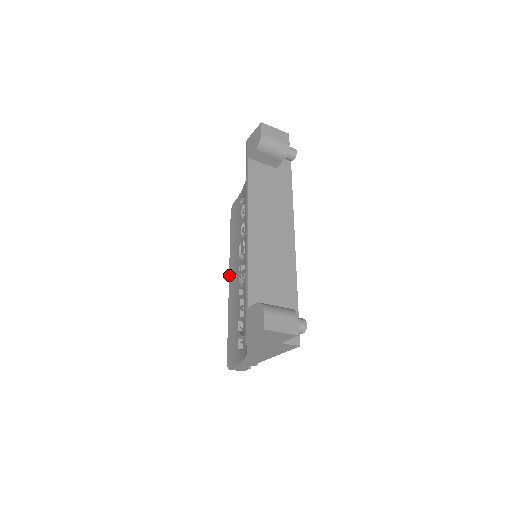
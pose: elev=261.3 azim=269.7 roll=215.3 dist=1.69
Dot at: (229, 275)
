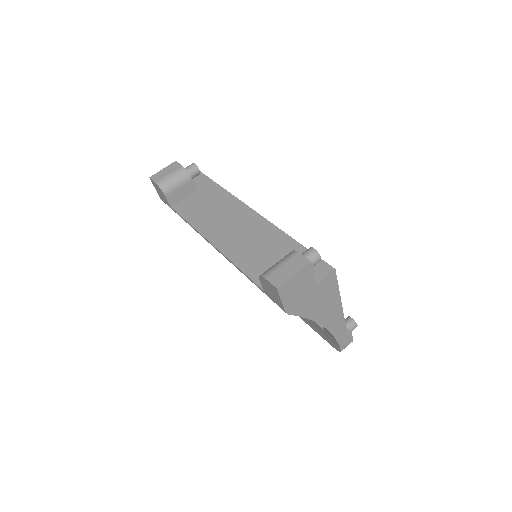
Dot at: occluded
